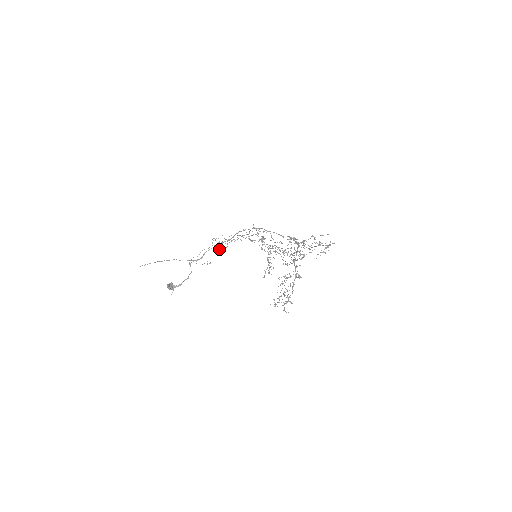
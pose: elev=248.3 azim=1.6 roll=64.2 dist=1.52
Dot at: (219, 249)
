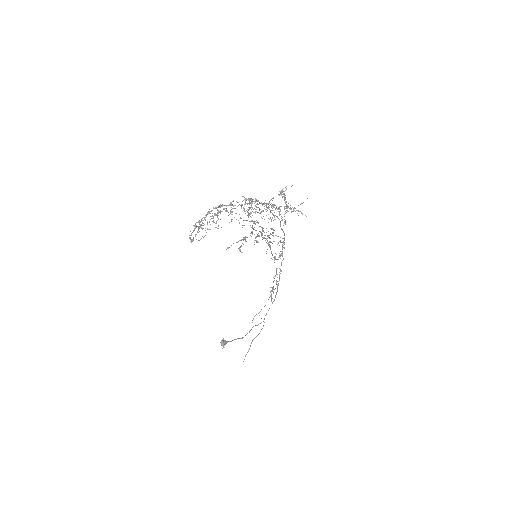
Dot at: occluded
